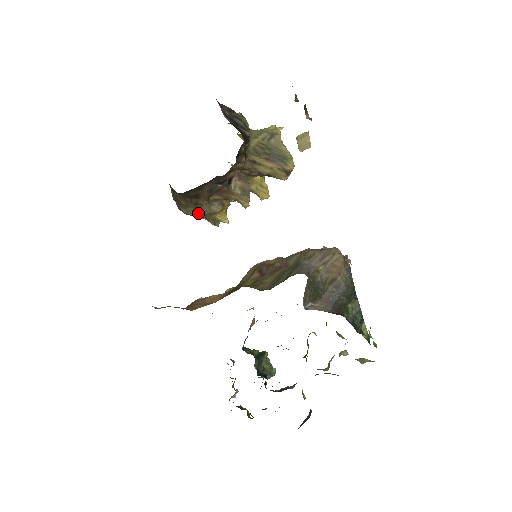
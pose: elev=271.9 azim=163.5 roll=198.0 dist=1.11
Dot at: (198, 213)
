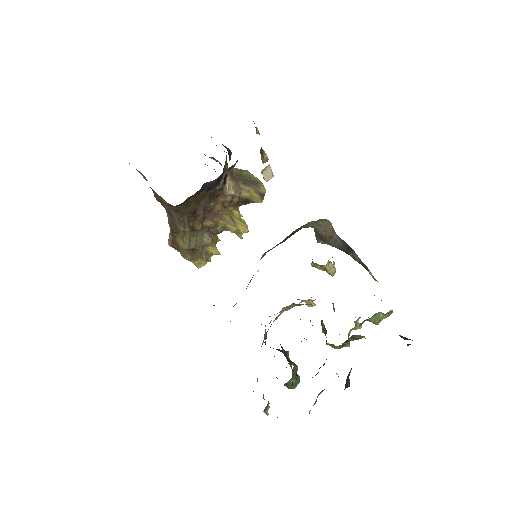
Dot at: (193, 245)
